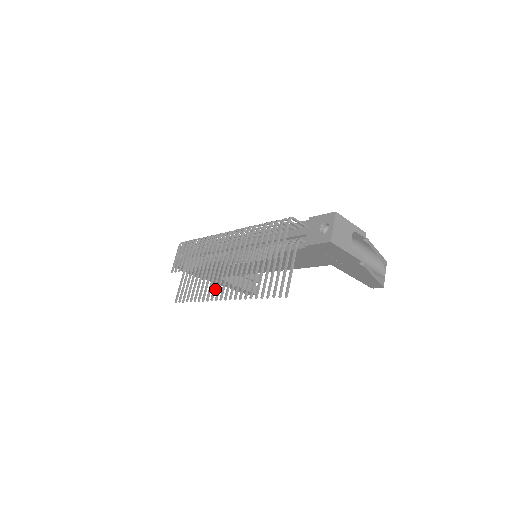
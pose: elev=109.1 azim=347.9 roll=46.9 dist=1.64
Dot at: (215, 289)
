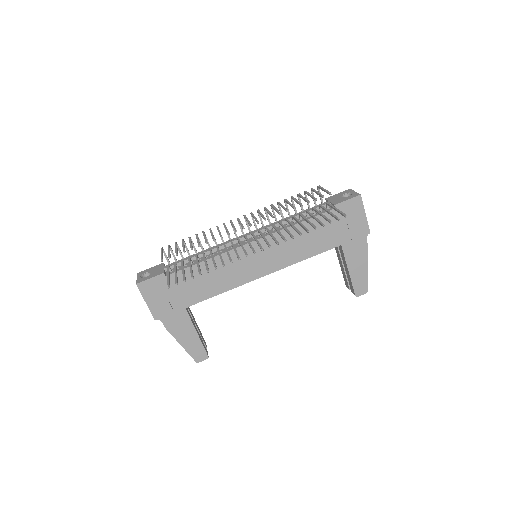
Dot at: occluded
